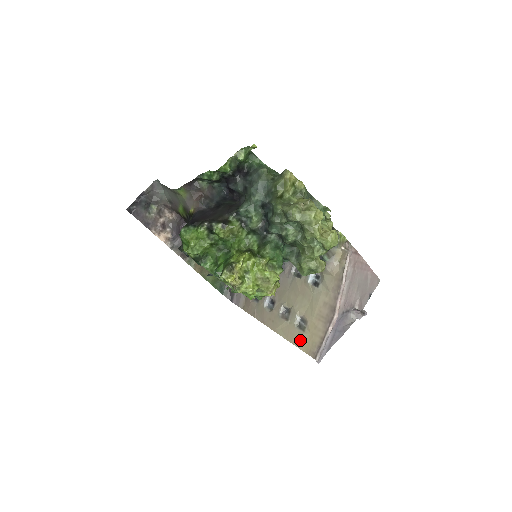
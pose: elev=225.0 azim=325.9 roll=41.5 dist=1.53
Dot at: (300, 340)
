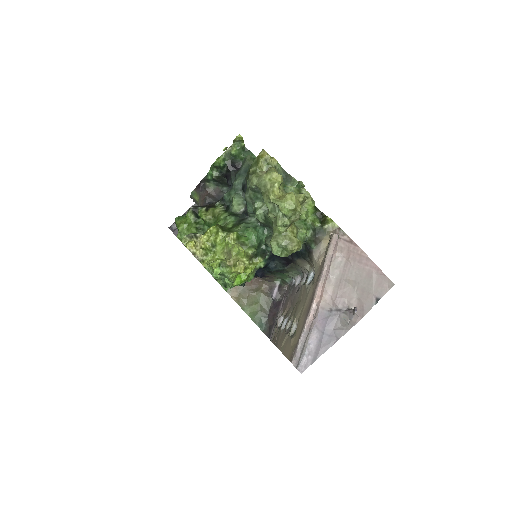
Dot at: (288, 347)
